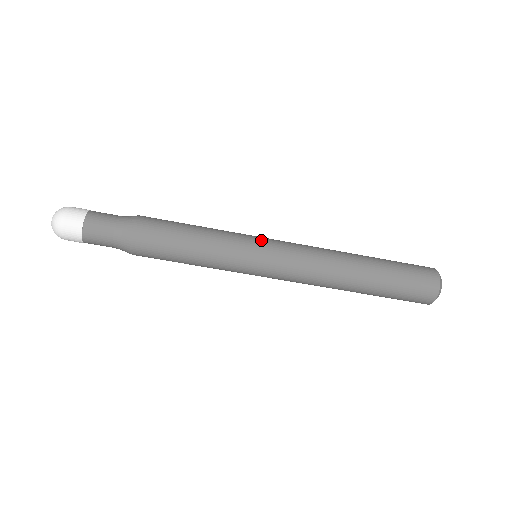
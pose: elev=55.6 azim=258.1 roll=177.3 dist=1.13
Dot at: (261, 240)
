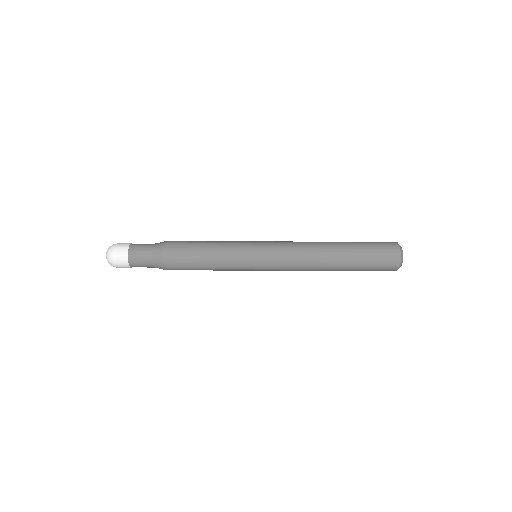
Dot at: (257, 252)
